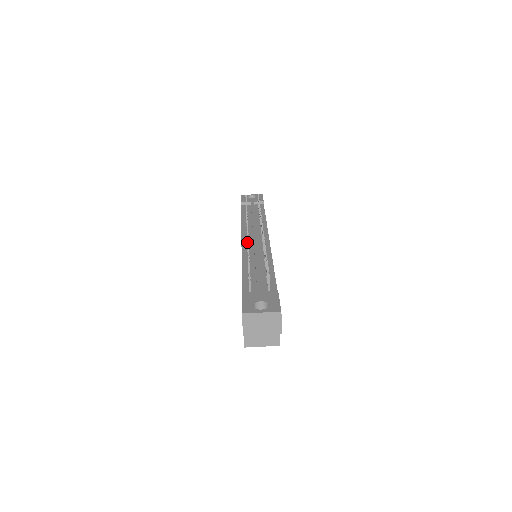
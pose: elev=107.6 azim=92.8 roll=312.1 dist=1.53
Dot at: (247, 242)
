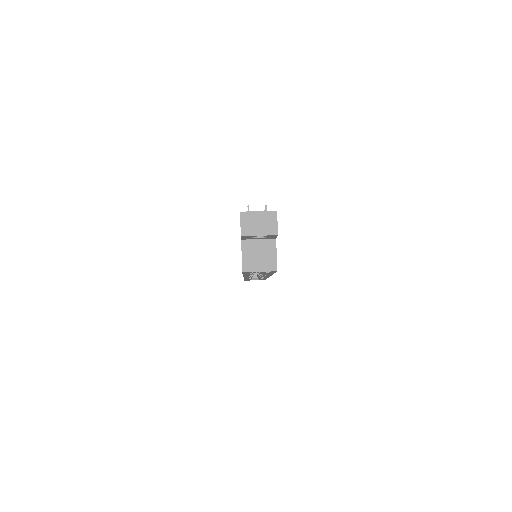
Dot at: occluded
